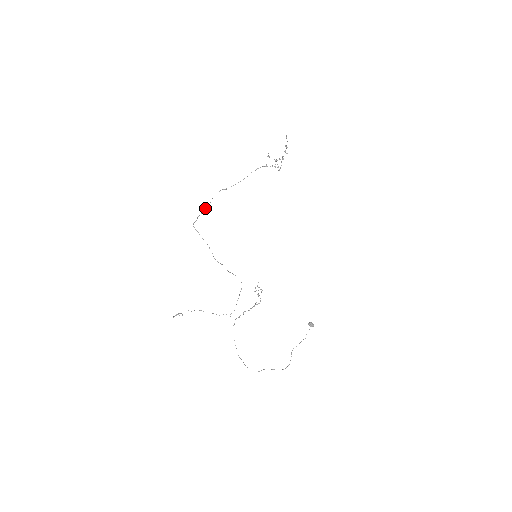
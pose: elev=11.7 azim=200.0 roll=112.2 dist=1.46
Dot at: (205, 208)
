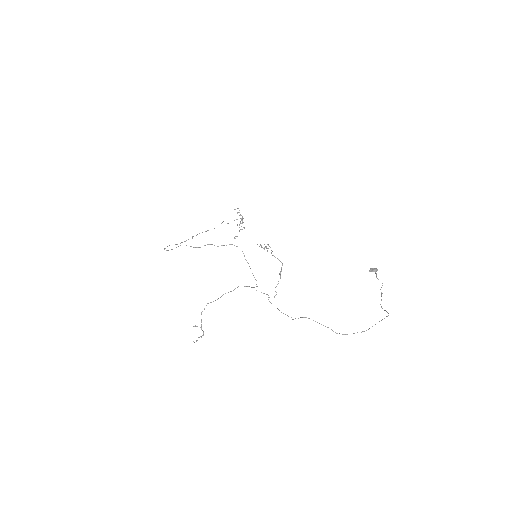
Dot at: occluded
